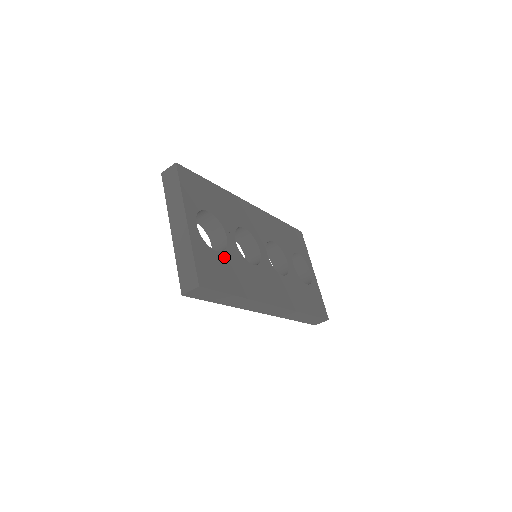
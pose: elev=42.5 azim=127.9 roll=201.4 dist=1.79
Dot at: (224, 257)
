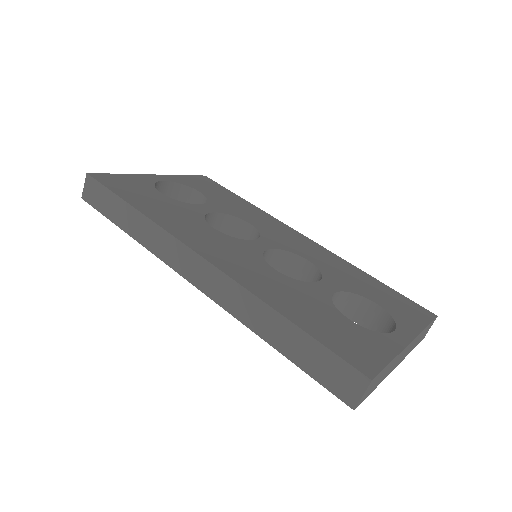
Dot at: (166, 199)
